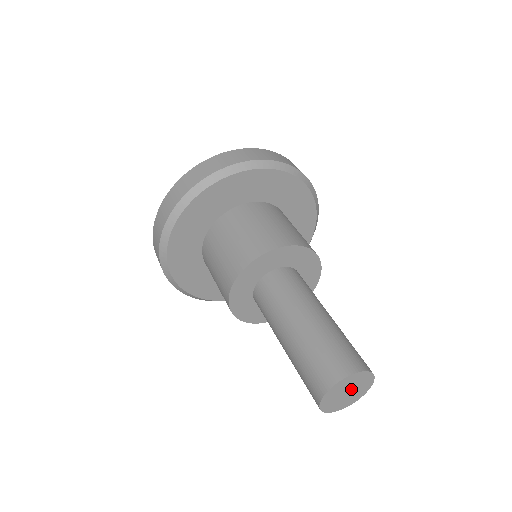
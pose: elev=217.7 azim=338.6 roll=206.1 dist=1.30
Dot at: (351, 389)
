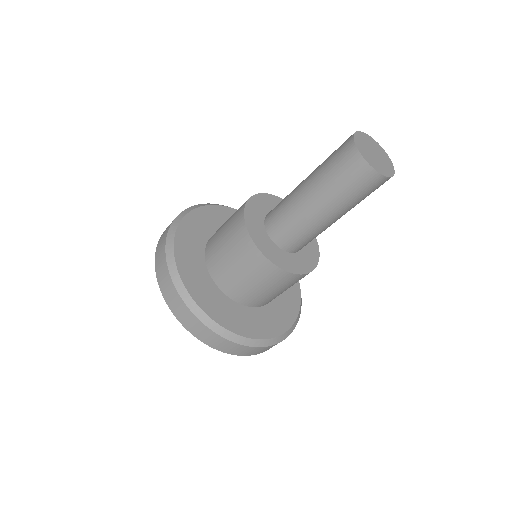
Dot at: (373, 151)
